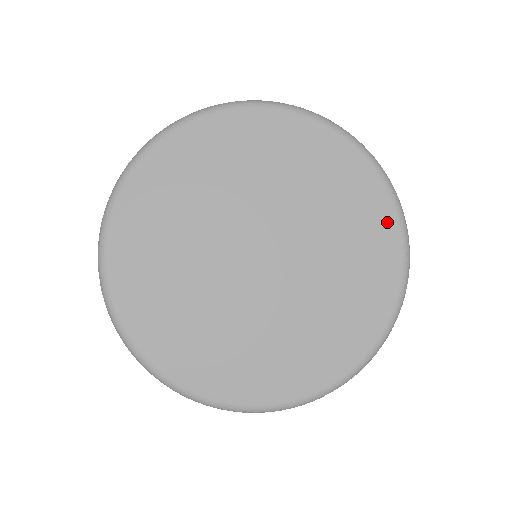
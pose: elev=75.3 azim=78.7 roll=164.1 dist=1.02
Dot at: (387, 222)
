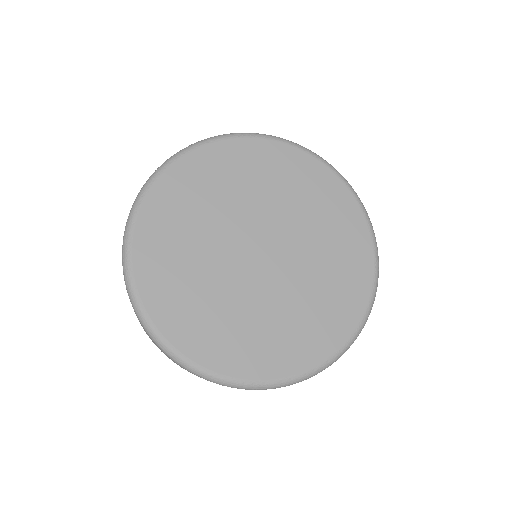
Dot at: (361, 231)
